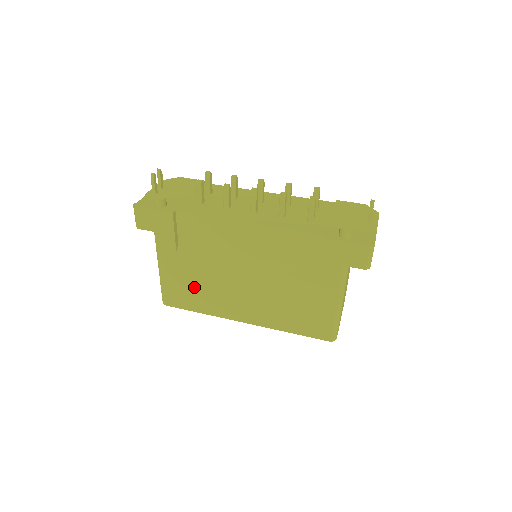
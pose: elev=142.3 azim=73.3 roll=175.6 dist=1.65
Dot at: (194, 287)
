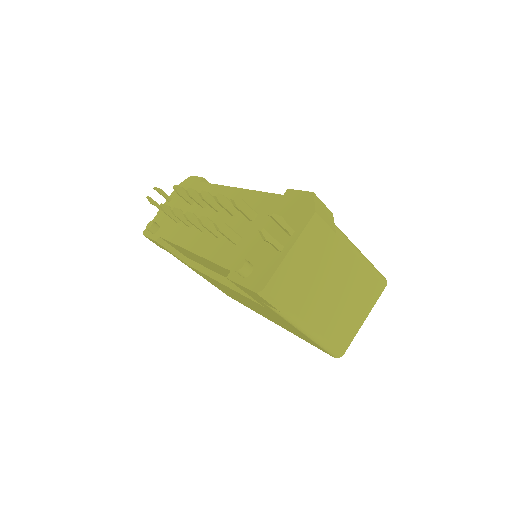
Dot at: (222, 289)
